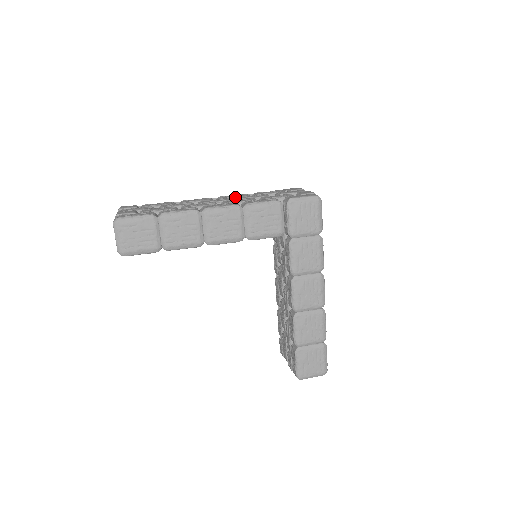
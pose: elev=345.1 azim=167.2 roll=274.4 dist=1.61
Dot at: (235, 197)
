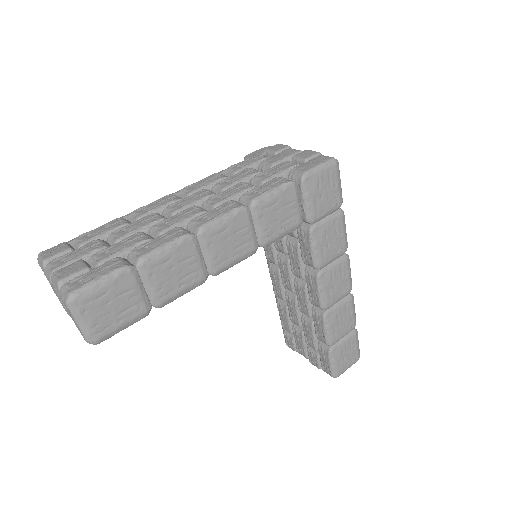
Dot at: (209, 184)
